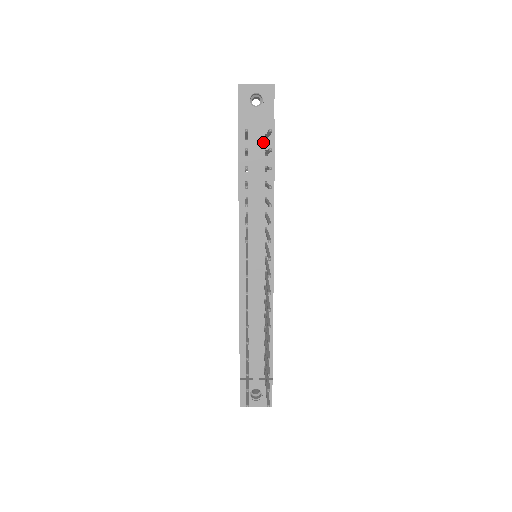
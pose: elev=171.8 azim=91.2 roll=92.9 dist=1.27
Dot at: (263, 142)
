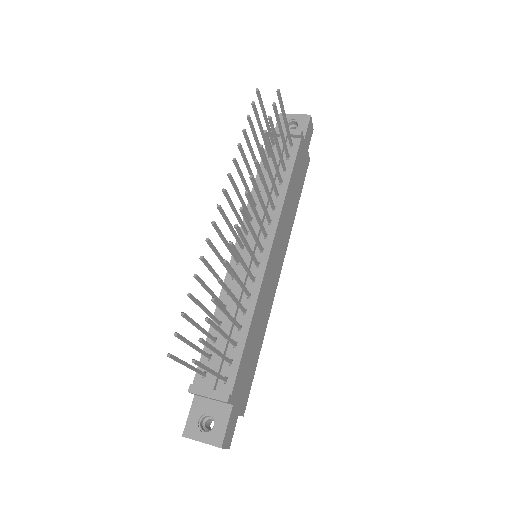
Dot at: occluded
